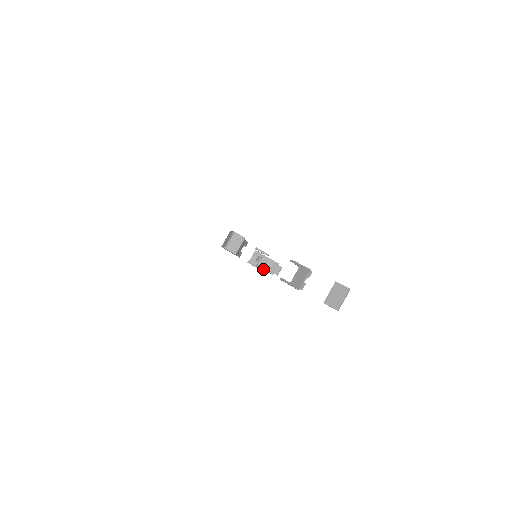
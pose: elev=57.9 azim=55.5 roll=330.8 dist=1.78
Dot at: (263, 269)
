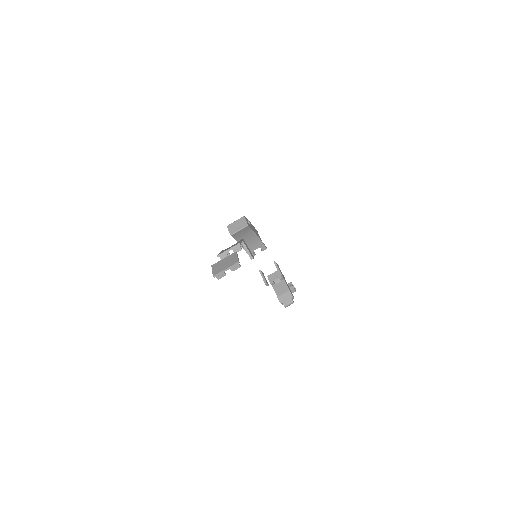
Dot at: occluded
